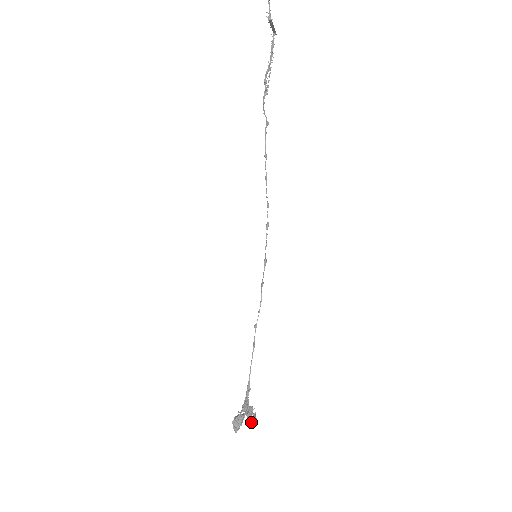
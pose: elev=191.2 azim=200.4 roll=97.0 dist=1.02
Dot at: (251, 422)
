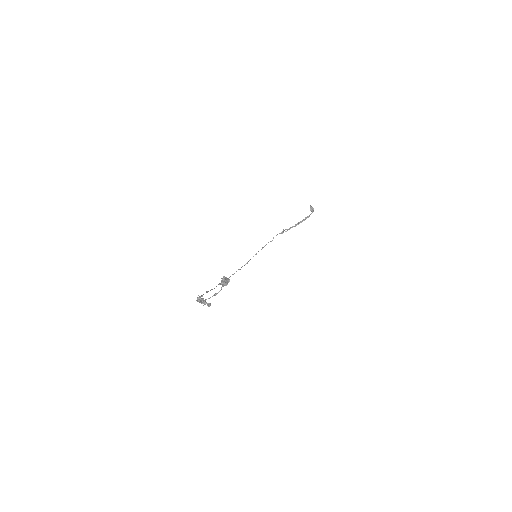
Dot at: occluded
